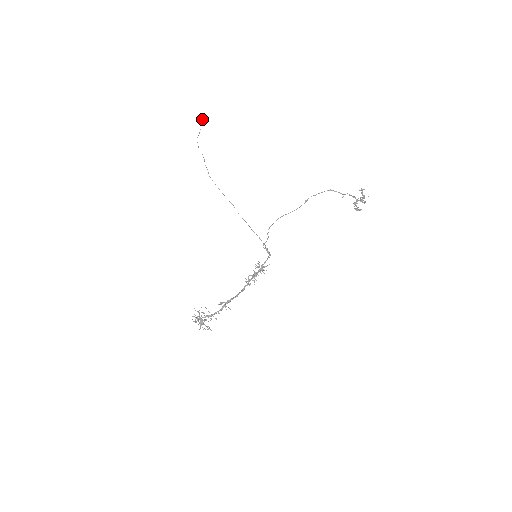
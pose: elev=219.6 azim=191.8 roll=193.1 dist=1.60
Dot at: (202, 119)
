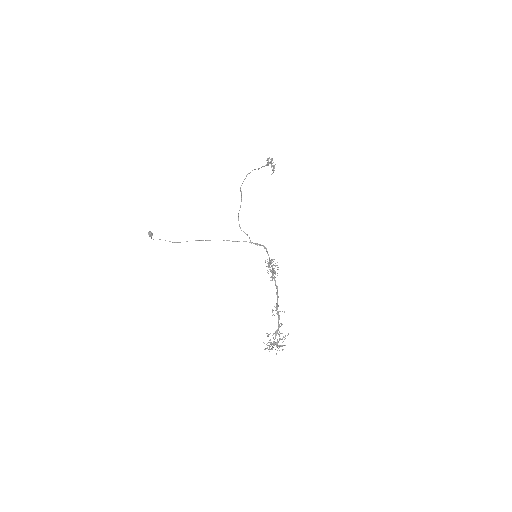
Dot at: (148, 233)
